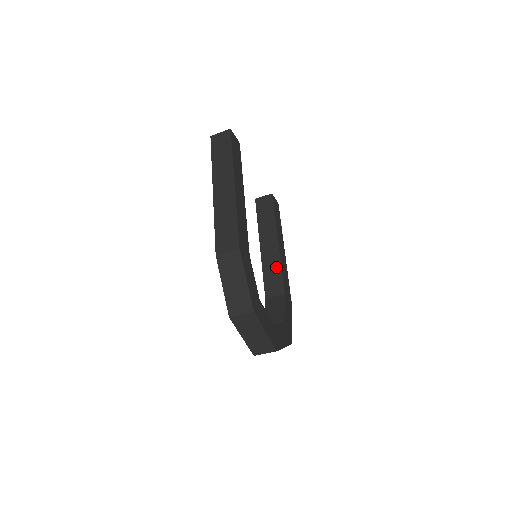
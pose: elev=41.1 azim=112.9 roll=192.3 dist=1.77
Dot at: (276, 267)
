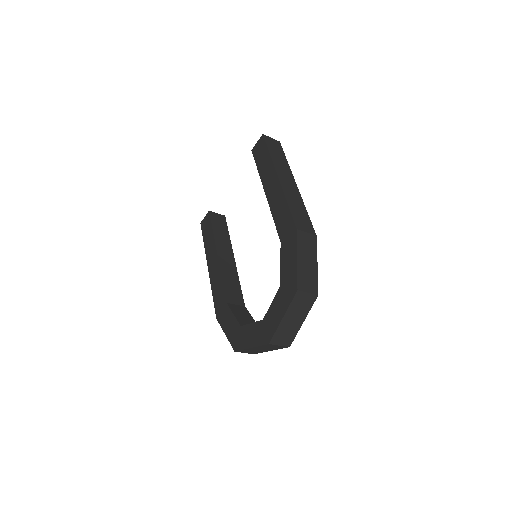
Dot at: (235, 279)
